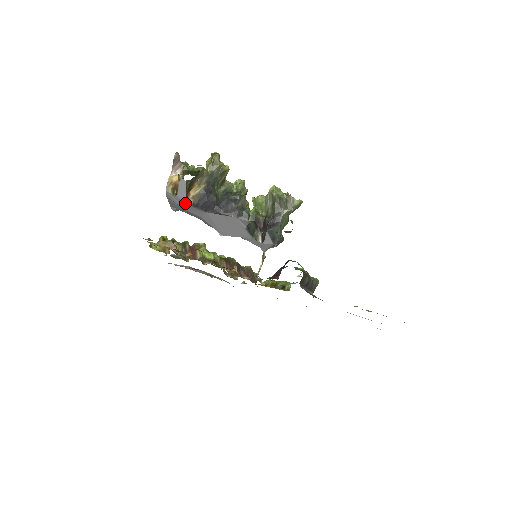
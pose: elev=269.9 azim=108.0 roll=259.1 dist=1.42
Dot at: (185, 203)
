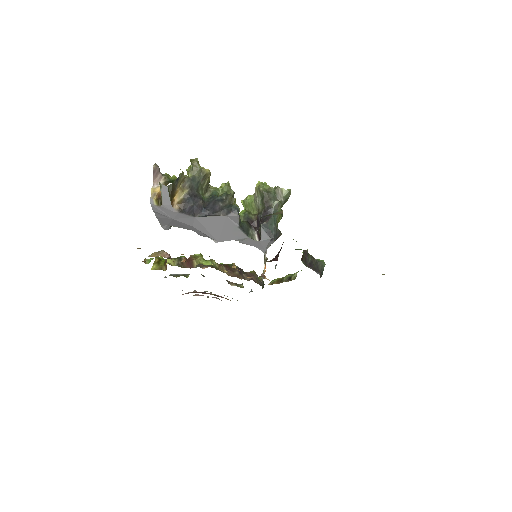
Dot at: (171, 210)
